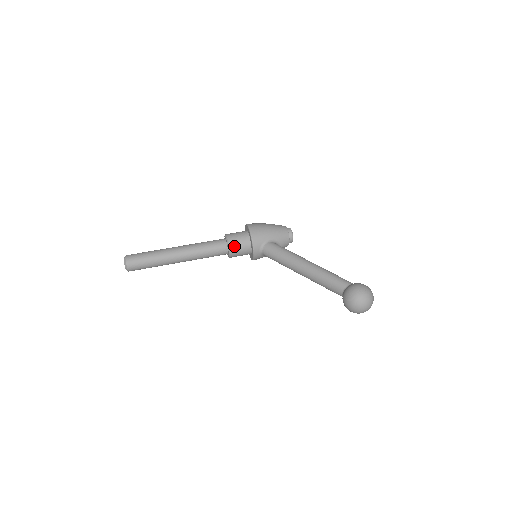
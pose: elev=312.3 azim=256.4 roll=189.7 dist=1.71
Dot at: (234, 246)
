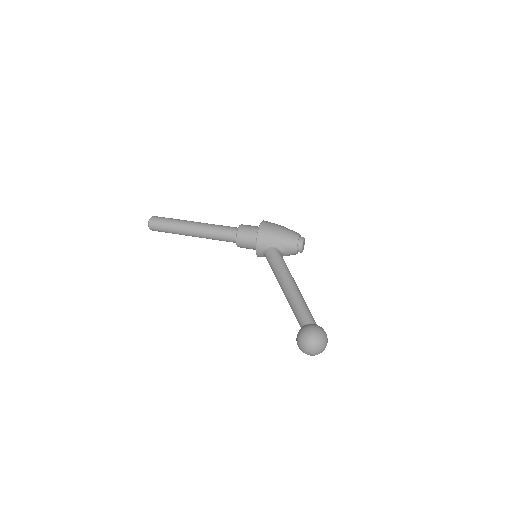
Dot at: (241, 239)
